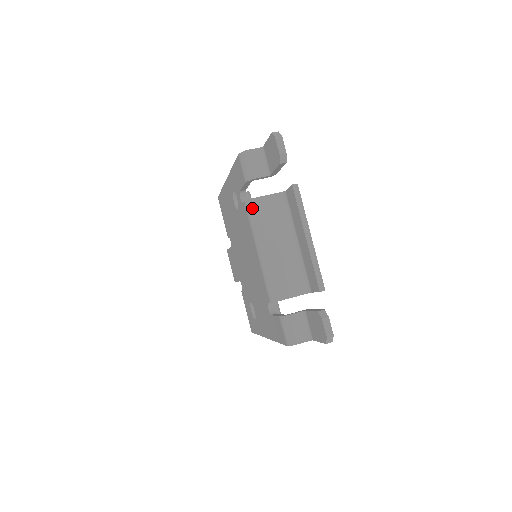
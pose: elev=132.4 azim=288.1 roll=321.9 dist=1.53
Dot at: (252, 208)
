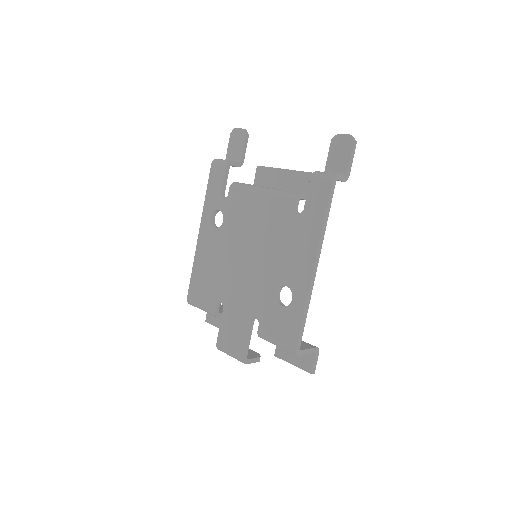
Dot at: (238, 183)
